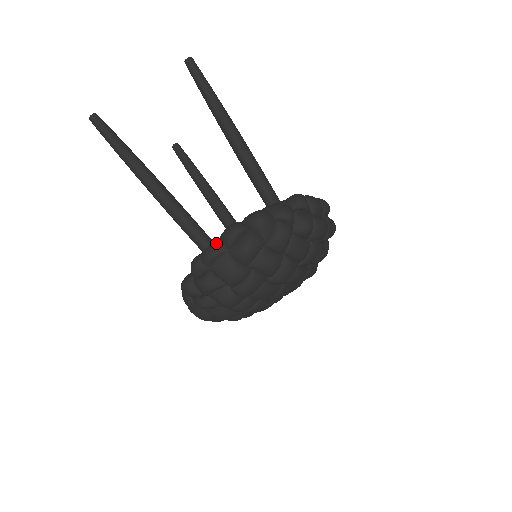
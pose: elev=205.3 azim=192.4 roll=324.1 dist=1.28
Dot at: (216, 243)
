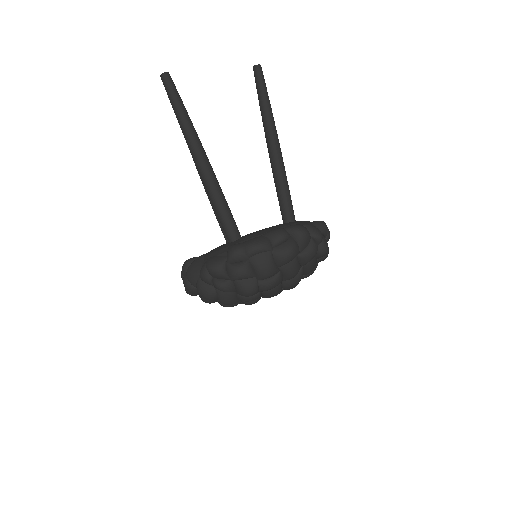
Dot at: (264, 240)
